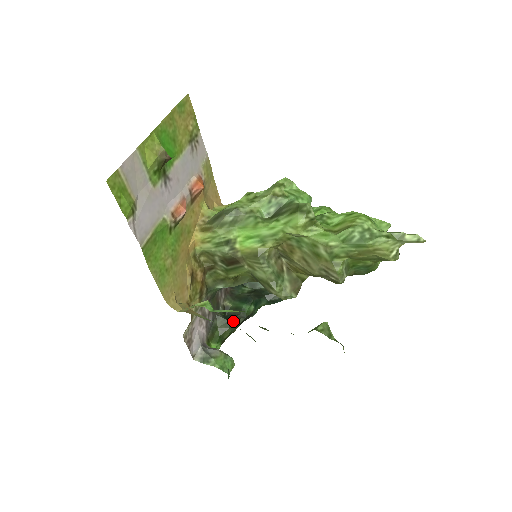
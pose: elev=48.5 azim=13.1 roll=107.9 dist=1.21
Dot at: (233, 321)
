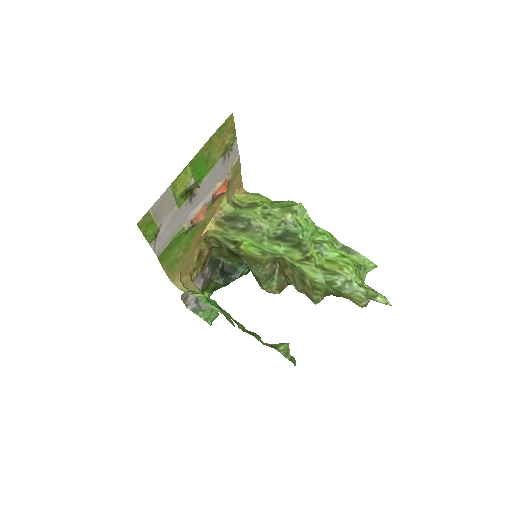
Dot at: (227, 279)
